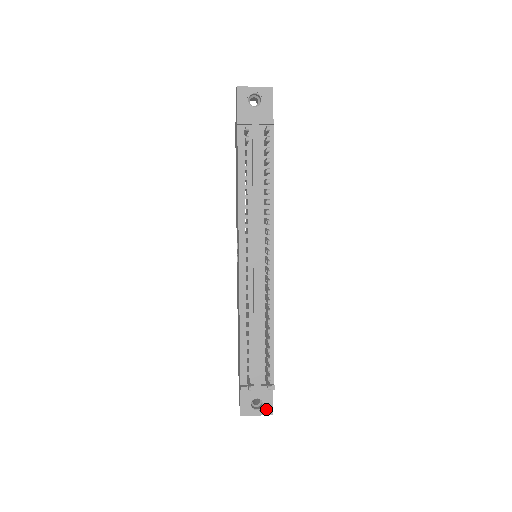
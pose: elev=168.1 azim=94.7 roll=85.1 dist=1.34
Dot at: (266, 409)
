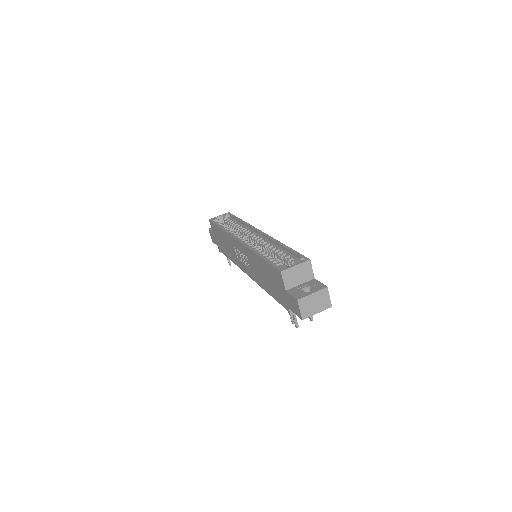
Dot at: occluded
